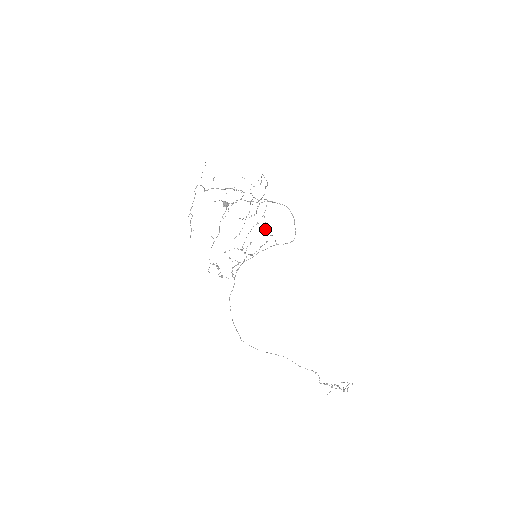
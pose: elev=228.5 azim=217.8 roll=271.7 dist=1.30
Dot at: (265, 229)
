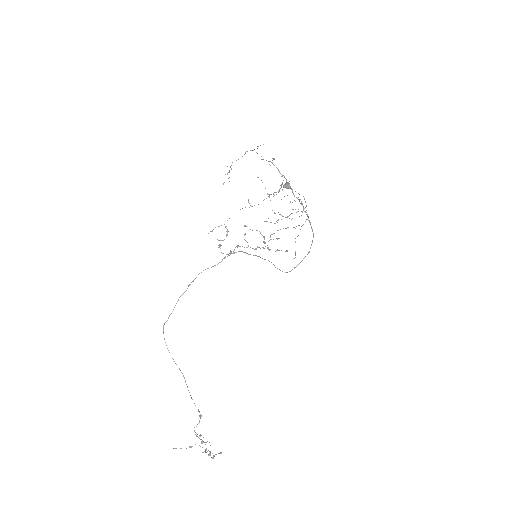
Dot at: occluded
